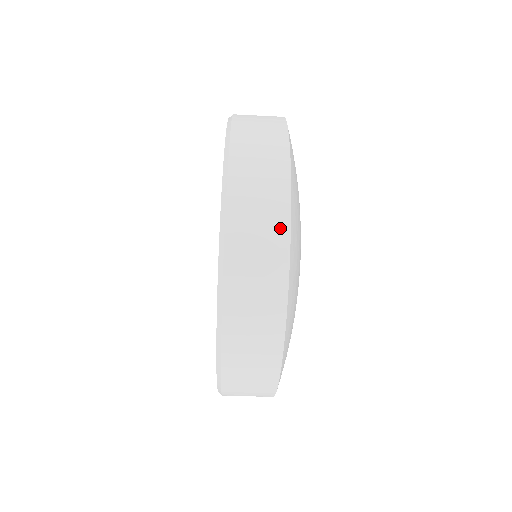
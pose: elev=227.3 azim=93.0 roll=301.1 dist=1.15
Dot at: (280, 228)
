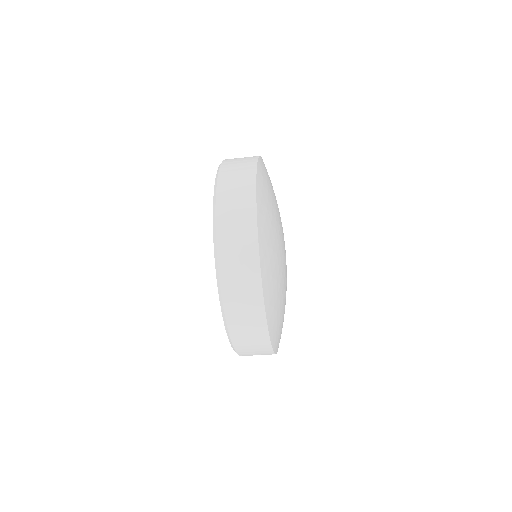
Dot at: (265, 343)
